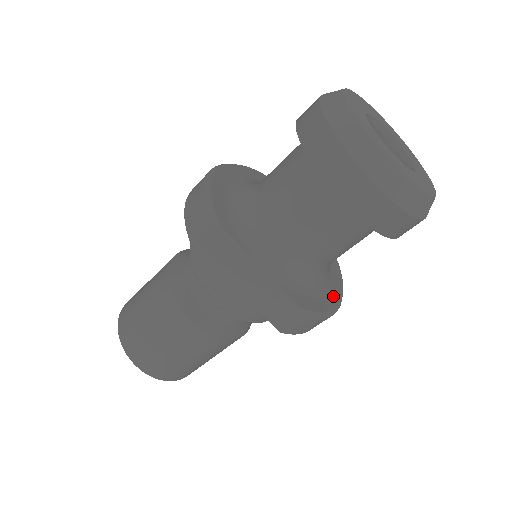
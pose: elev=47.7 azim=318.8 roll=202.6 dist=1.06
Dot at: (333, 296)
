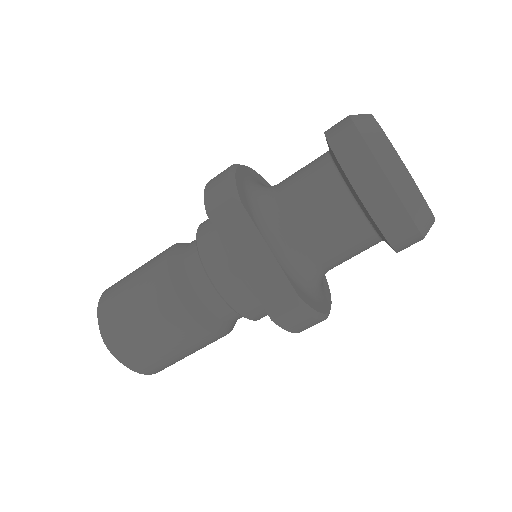
Dot at: (323, 305)
